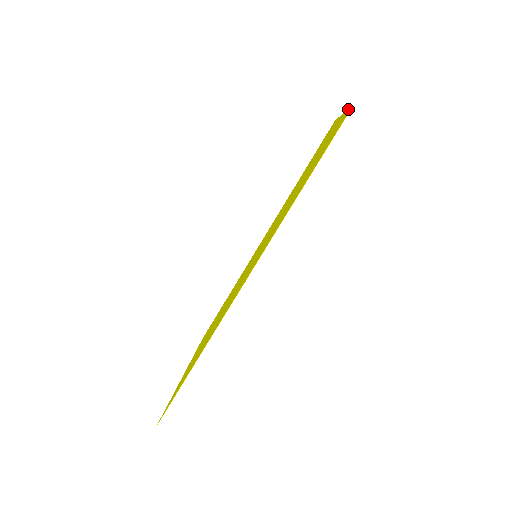
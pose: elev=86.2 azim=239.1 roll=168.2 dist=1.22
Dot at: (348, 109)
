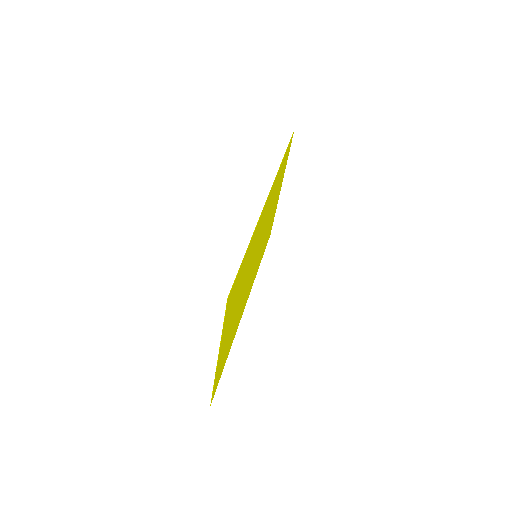
Dot at: (289, 150)
